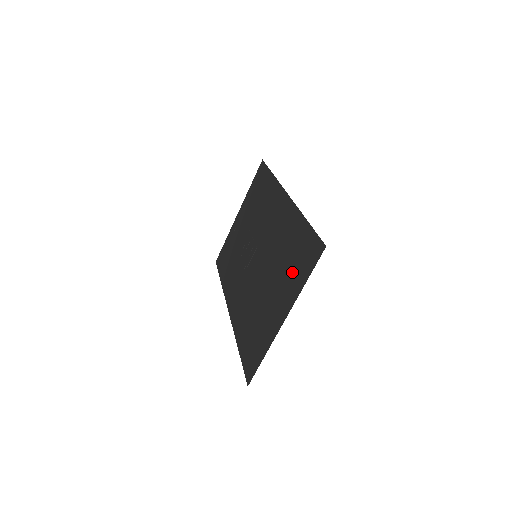
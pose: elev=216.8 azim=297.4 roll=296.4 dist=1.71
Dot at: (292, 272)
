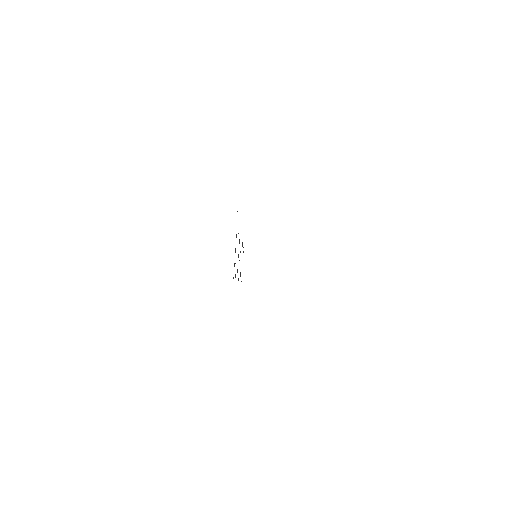
Dot at: occluded
